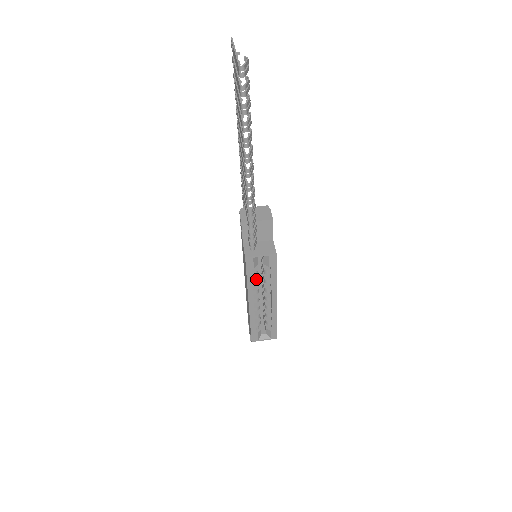
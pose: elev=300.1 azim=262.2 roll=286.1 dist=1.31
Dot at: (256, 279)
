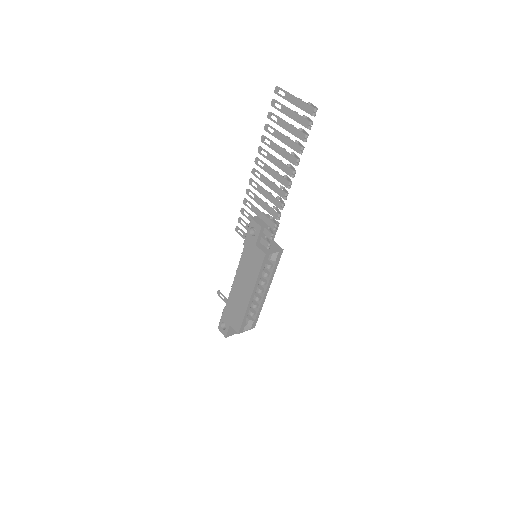
Dot at: occluded
